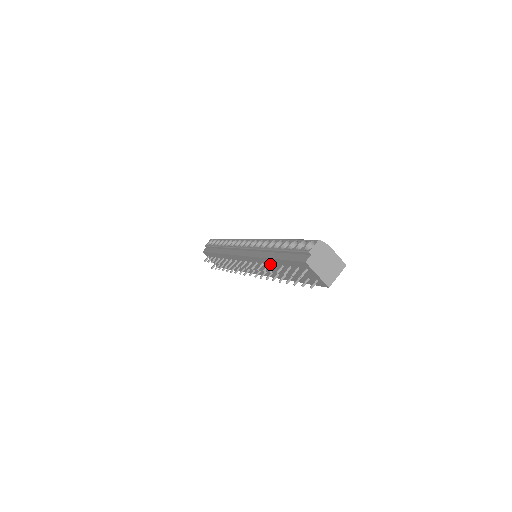
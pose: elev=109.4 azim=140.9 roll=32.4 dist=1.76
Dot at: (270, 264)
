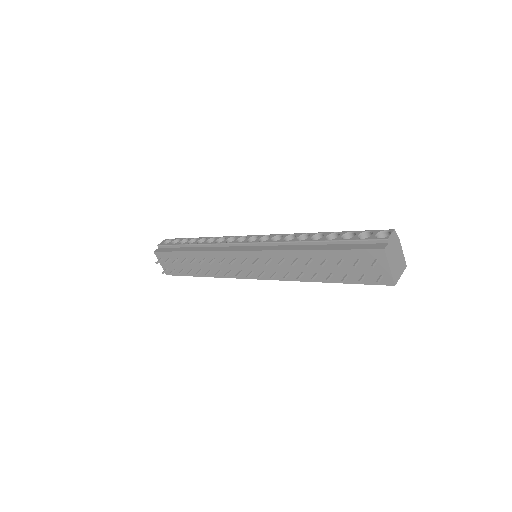
Dot at: (299, 259)
